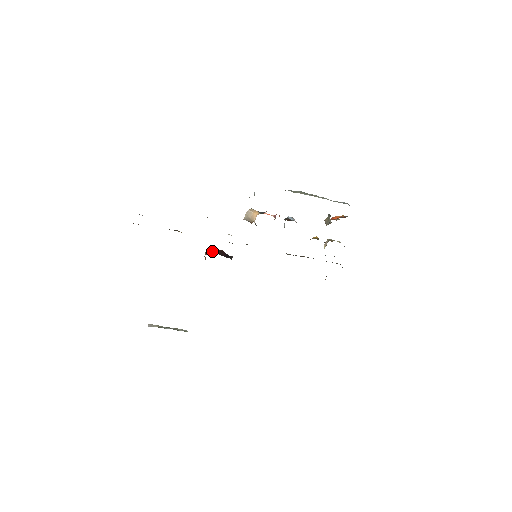
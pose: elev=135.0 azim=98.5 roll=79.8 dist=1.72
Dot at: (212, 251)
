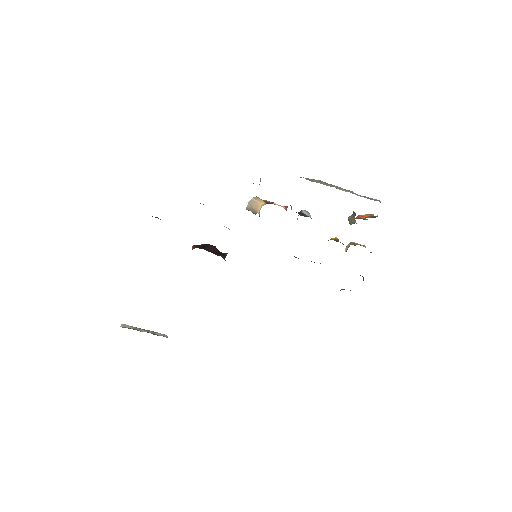
Dot at: (200, 246)
